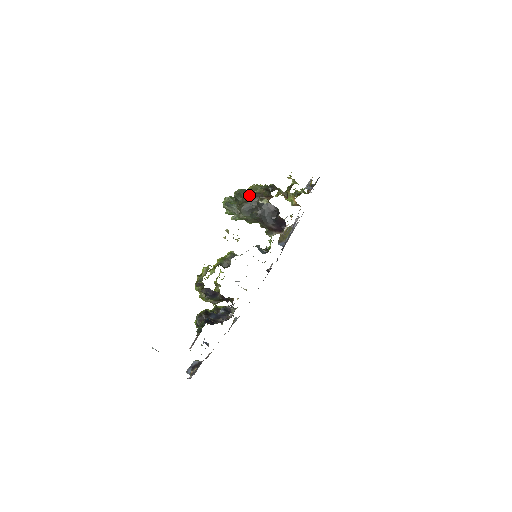
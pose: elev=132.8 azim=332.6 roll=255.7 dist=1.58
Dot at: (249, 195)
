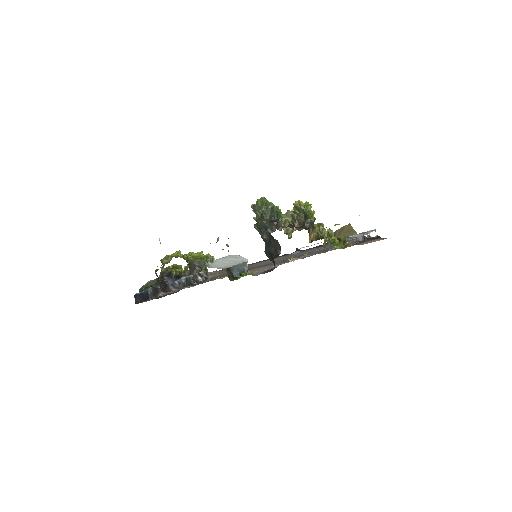
Dot at: (274, 217)
